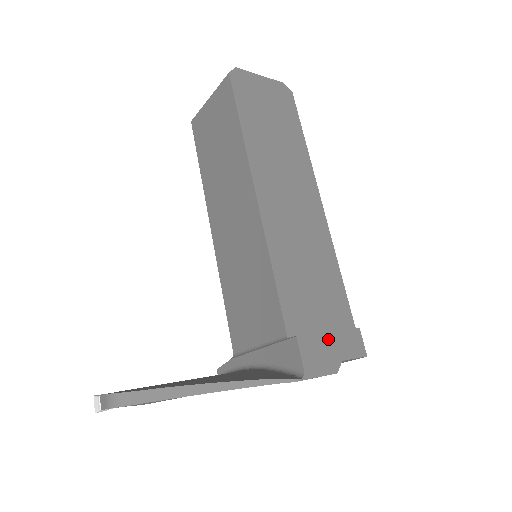
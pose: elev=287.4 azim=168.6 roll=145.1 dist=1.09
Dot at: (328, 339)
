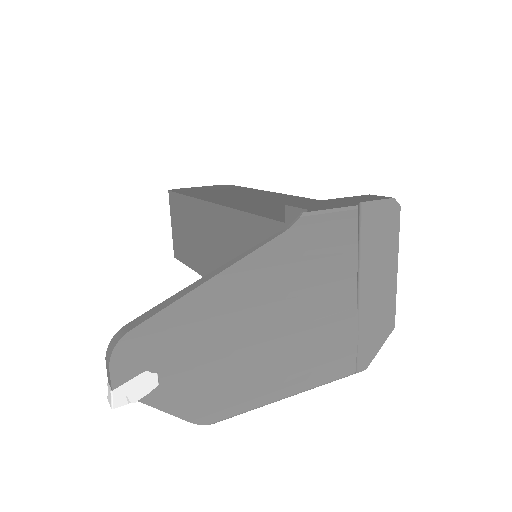
Dot at: (330, 201)
